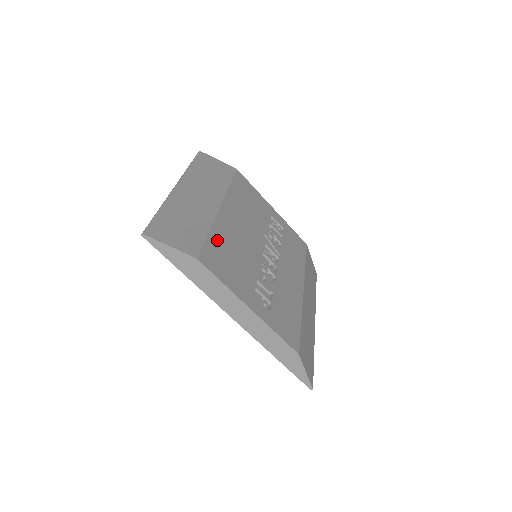
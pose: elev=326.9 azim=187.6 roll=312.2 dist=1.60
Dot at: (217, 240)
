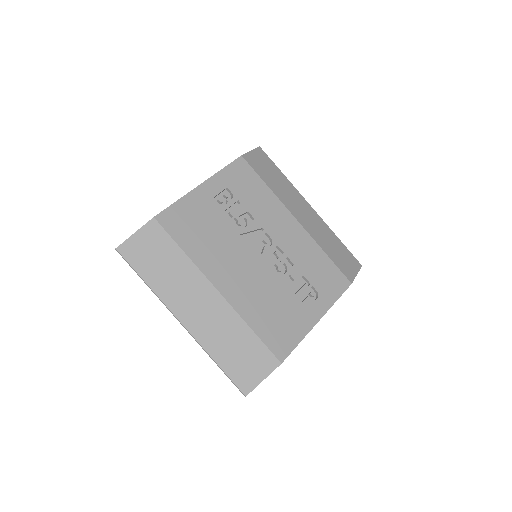
Dot at: (260, 324)
